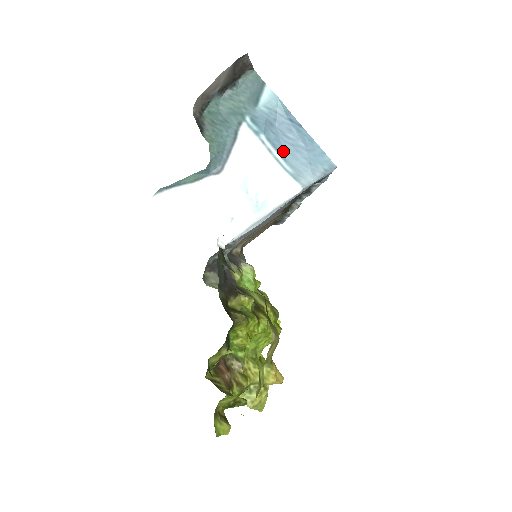
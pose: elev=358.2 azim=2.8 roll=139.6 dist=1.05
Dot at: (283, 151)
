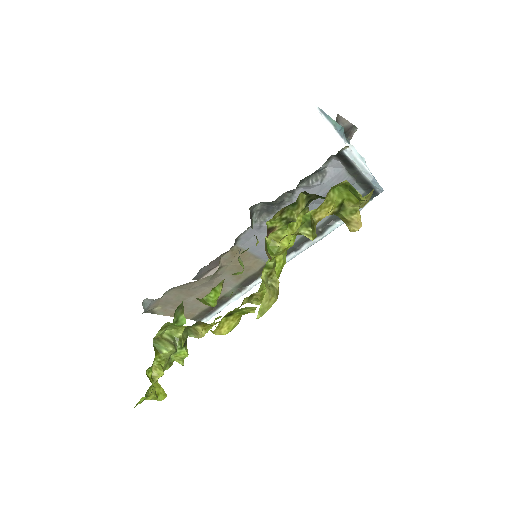
Dot at: occluded
